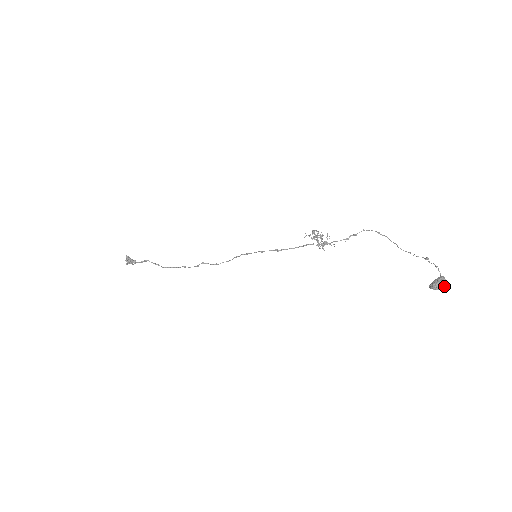
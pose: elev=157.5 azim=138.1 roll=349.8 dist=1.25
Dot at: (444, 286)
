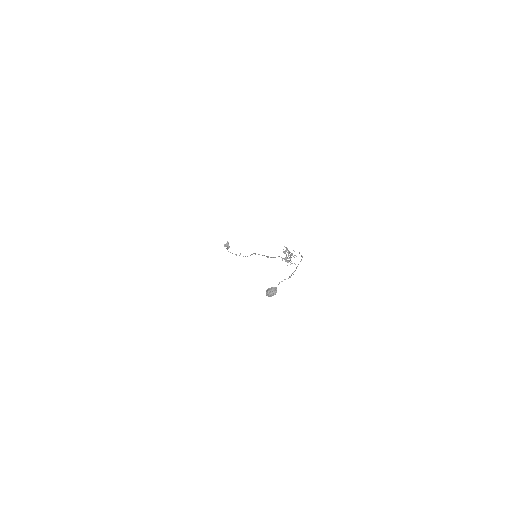
Dot at: (270, 294)
